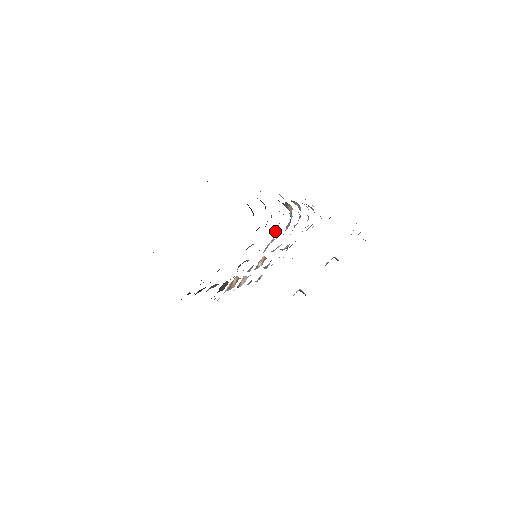
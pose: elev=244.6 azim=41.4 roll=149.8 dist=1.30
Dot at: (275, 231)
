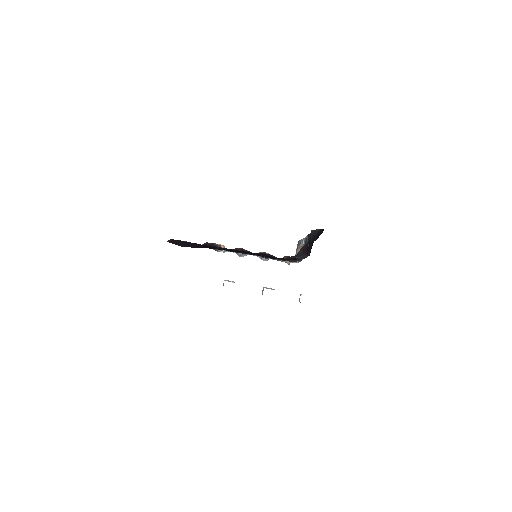
Dot at: occluded
